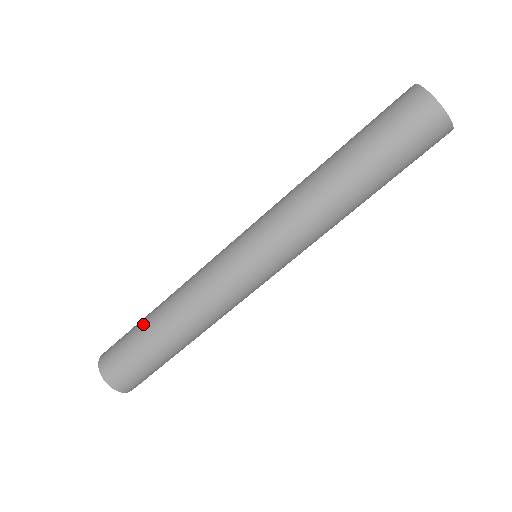
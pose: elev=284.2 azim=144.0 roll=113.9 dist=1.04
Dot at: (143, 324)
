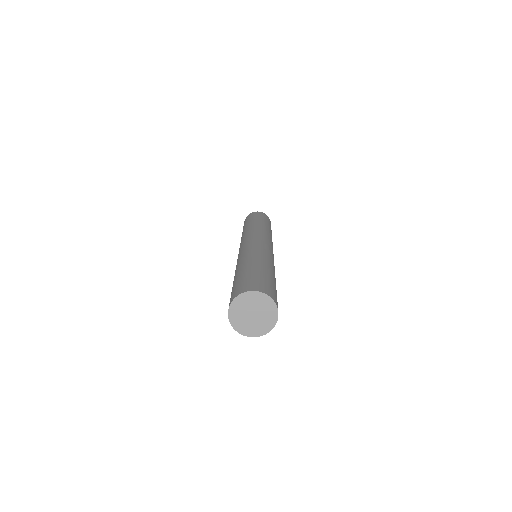
Dot at: (239, 273)
